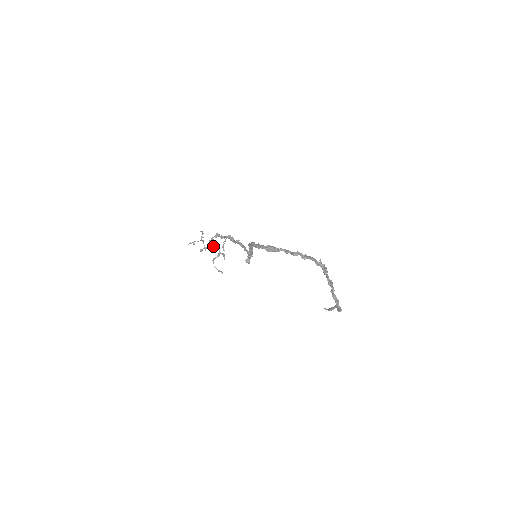
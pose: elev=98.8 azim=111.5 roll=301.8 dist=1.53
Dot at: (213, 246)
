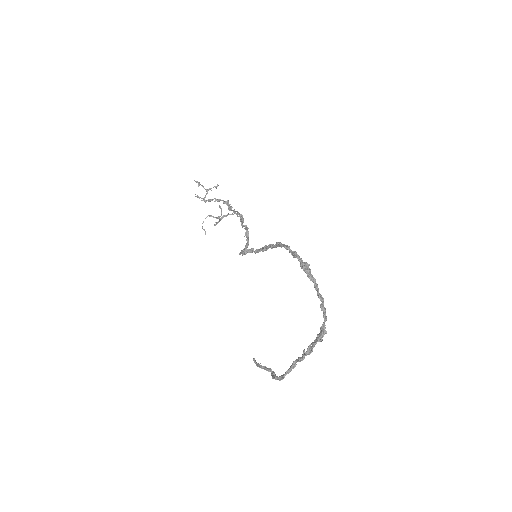
Dot at: occluded
